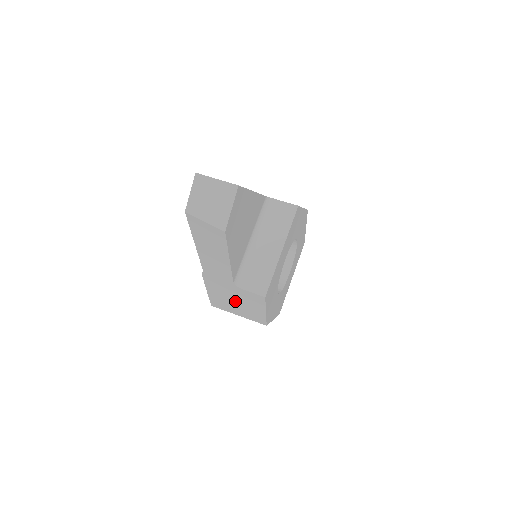
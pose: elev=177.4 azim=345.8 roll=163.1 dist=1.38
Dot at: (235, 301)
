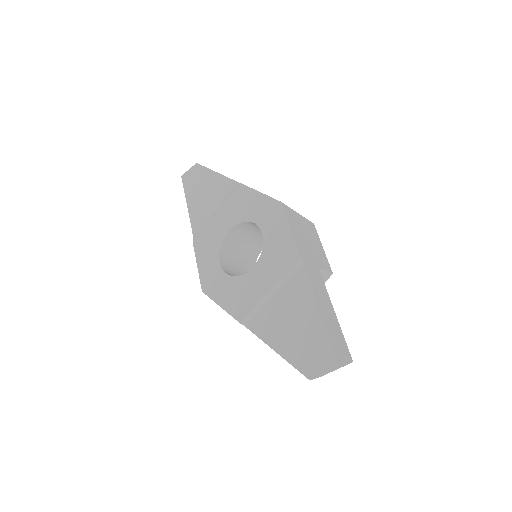
Dot at: occluded
